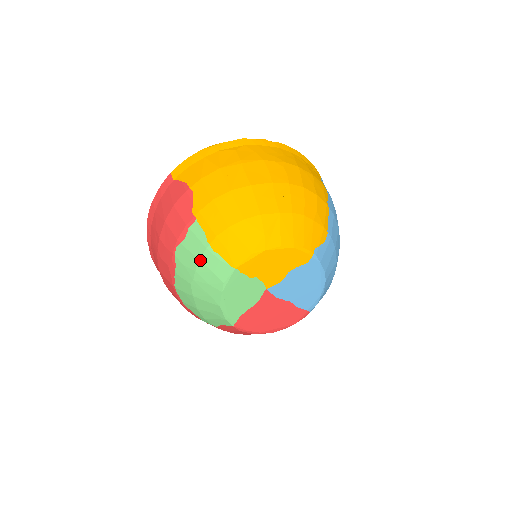
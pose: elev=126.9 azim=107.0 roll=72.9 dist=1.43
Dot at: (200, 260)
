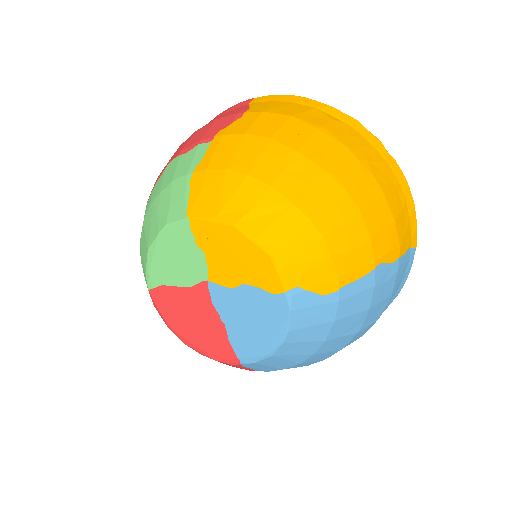
Dot at: (173, 182)
